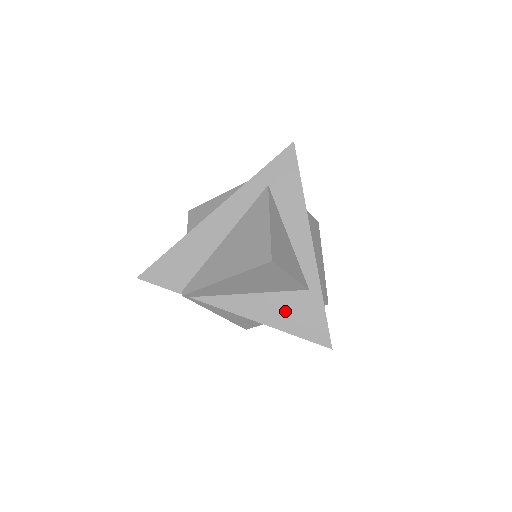
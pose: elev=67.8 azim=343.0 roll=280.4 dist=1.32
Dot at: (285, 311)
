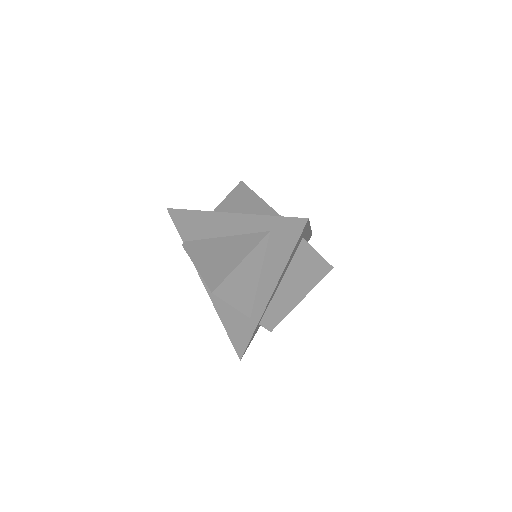
Dot at: (230, 314)
